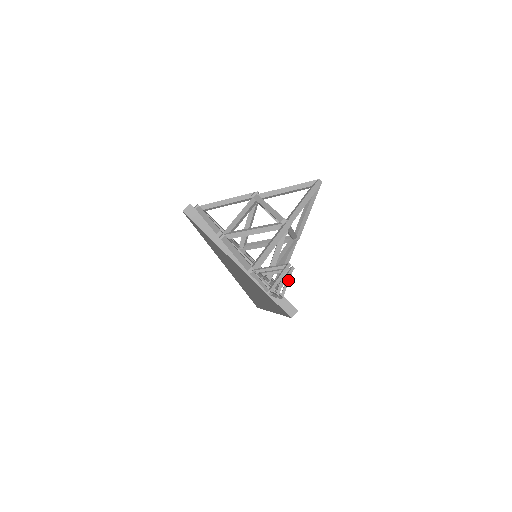
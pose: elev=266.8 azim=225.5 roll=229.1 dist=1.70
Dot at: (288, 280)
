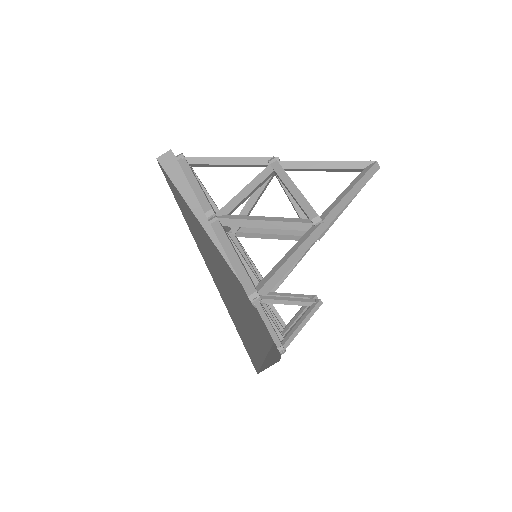
Dot at: occluded
